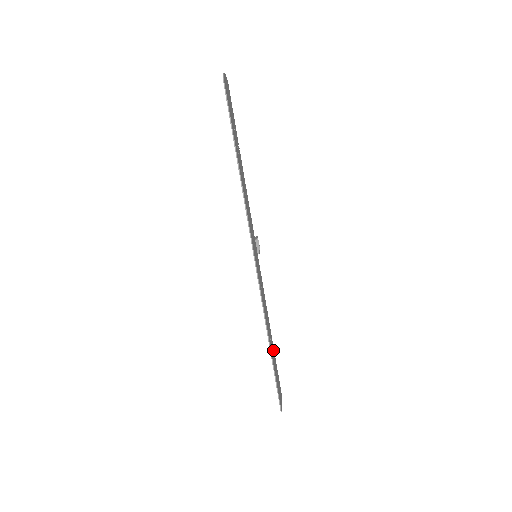
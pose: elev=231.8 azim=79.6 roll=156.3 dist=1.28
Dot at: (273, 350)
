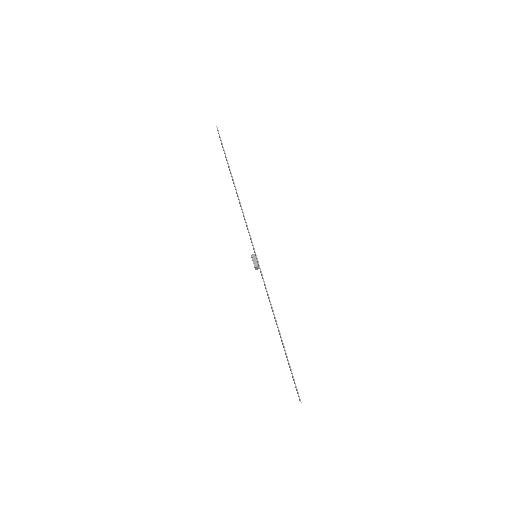
Dot at: occluded
